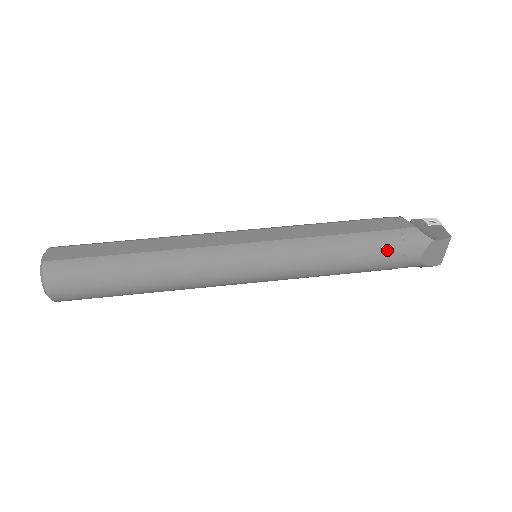
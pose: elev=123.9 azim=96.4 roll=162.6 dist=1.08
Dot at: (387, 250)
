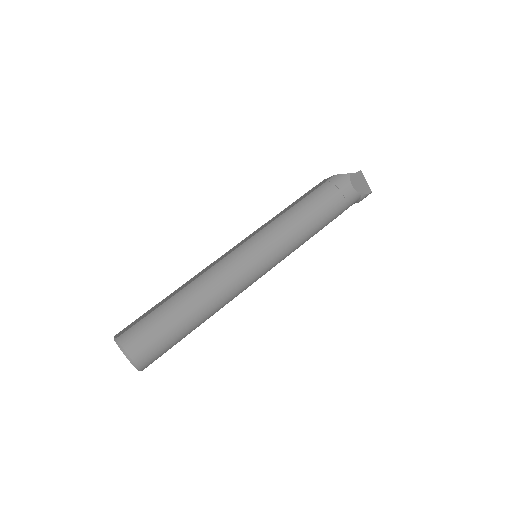
Dot at: (329, 194)
